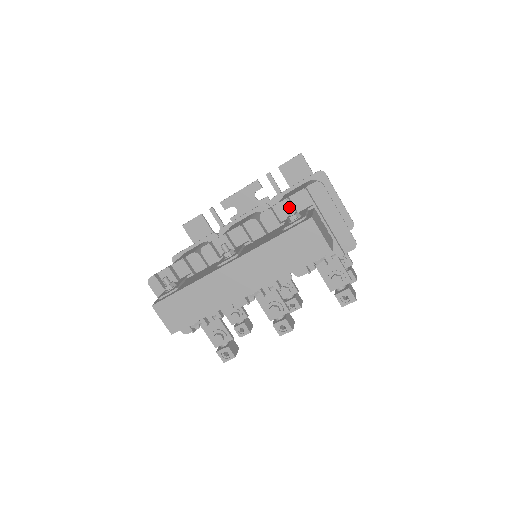
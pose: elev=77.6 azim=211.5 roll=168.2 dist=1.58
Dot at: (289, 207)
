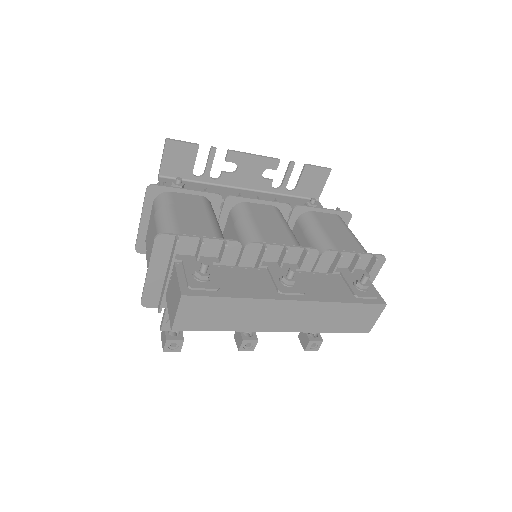
Dot at: occluded
